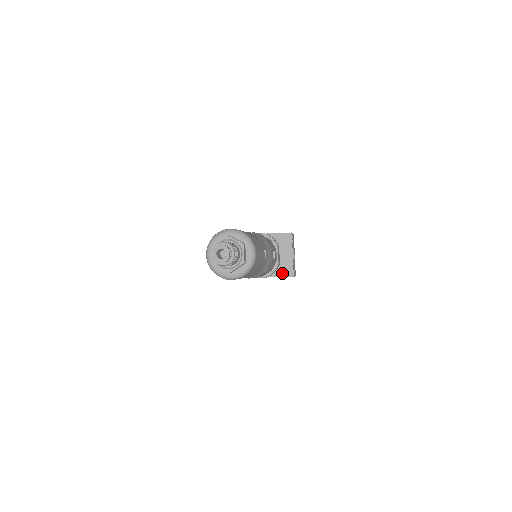
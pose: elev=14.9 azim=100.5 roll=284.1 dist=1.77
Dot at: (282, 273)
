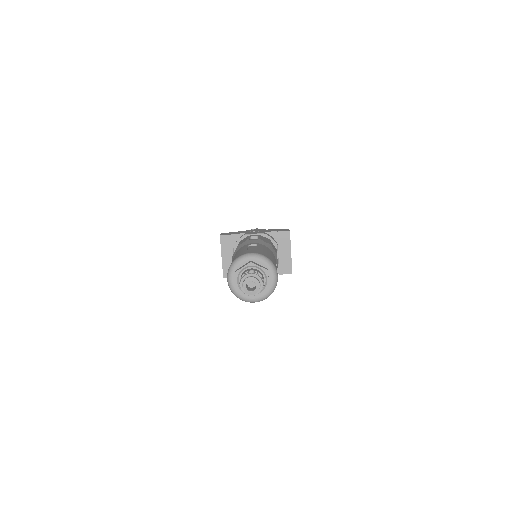
Dot at: (281, 270)
